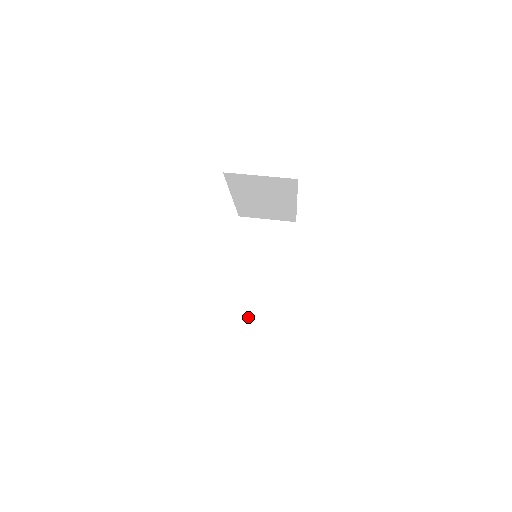
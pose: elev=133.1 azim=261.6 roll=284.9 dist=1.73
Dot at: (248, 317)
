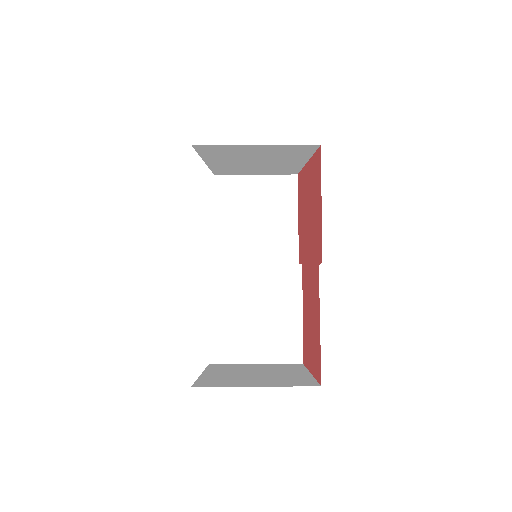
Dot at: (252, 333)
